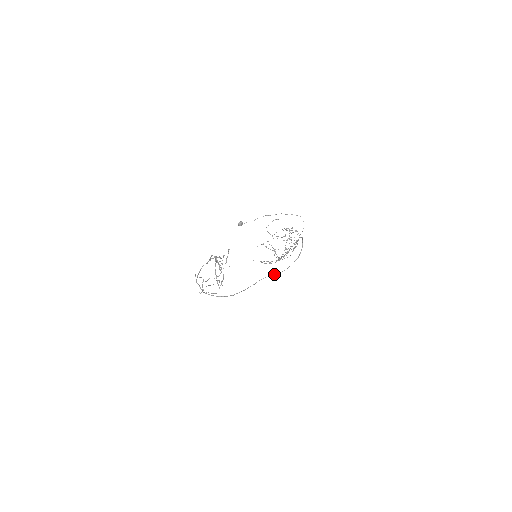
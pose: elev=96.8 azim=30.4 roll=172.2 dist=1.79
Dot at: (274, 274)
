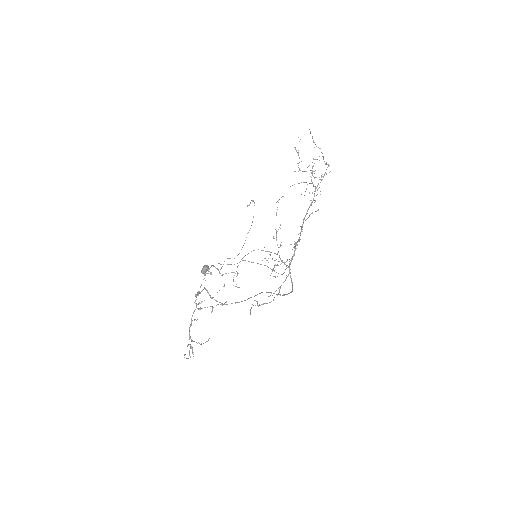
Dot at: occluded
